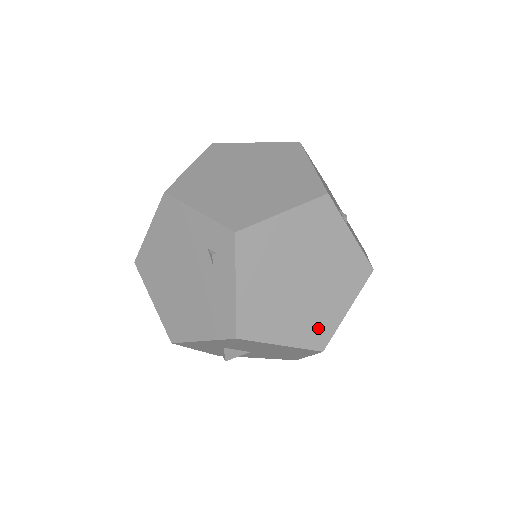
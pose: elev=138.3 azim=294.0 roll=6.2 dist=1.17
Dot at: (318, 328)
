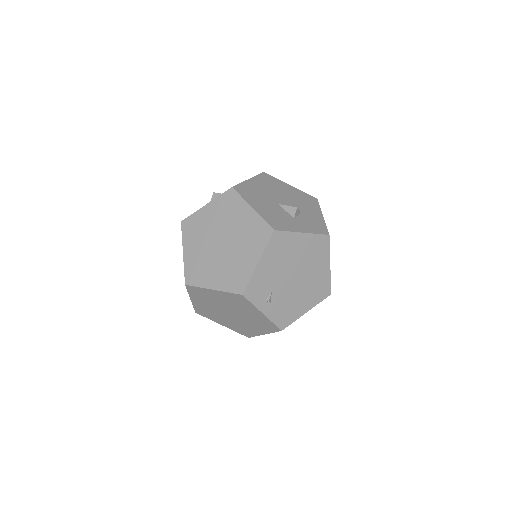
Dot at: (244, 330)
